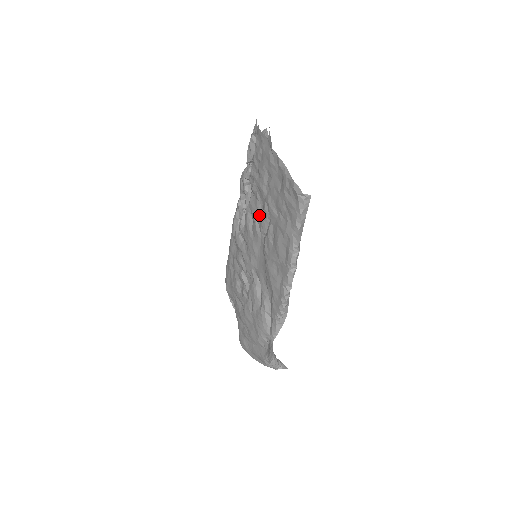
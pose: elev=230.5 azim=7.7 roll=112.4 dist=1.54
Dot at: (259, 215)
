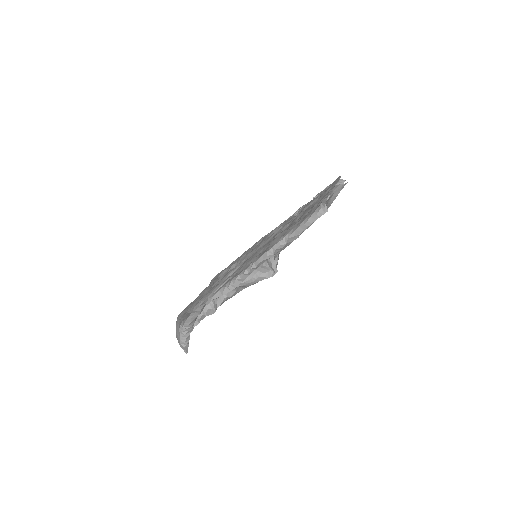
Dot at: occluded
